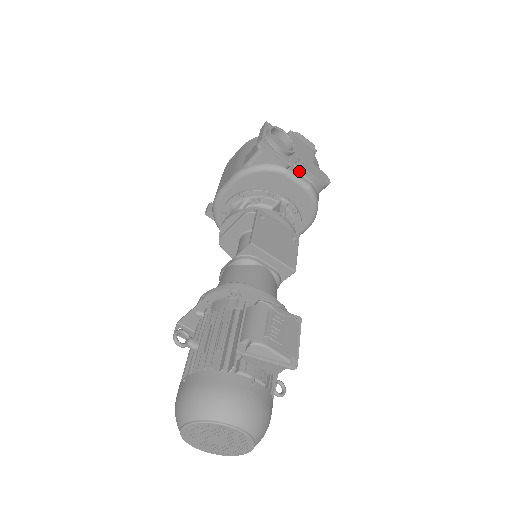
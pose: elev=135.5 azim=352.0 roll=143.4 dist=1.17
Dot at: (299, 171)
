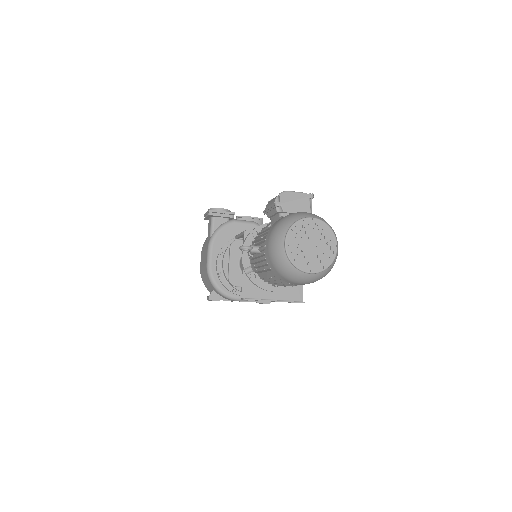
Dot at: occluded
